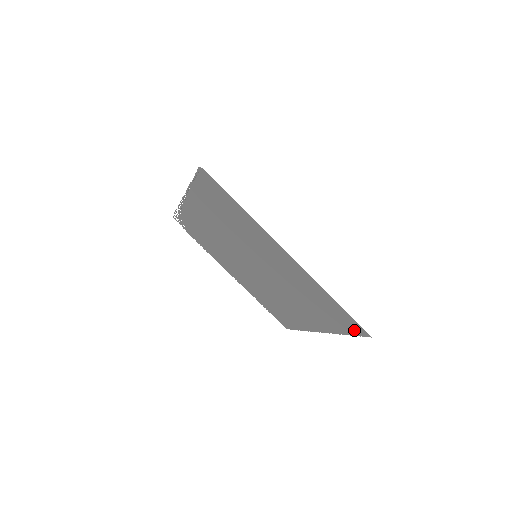
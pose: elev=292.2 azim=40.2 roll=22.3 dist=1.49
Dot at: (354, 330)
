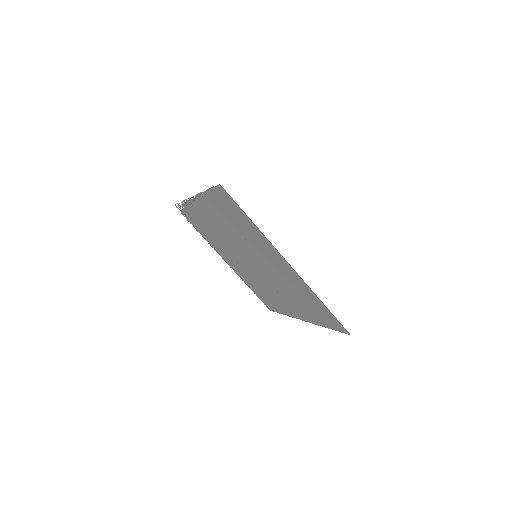
Dot at: (336, 327)
